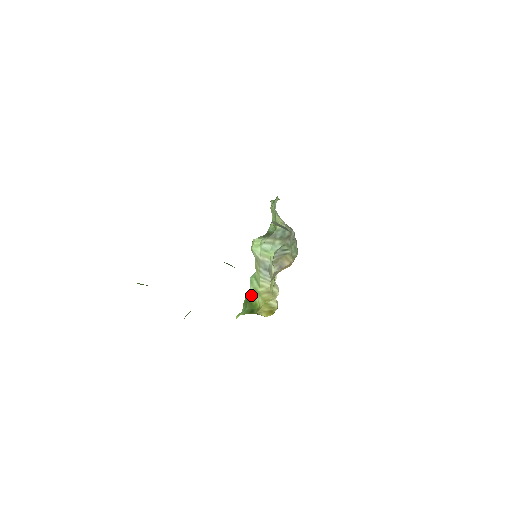
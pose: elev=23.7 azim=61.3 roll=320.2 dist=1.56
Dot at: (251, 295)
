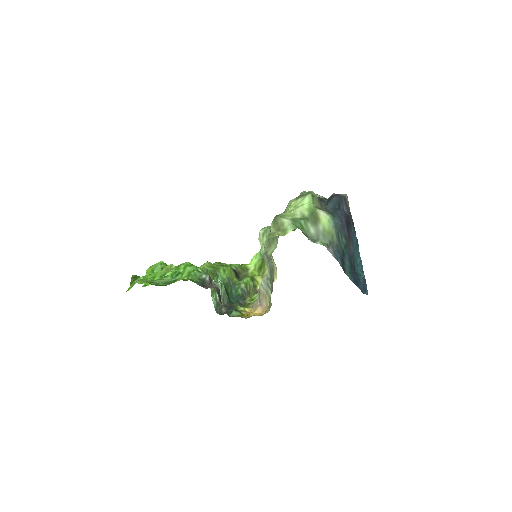
Dot at: occluded
